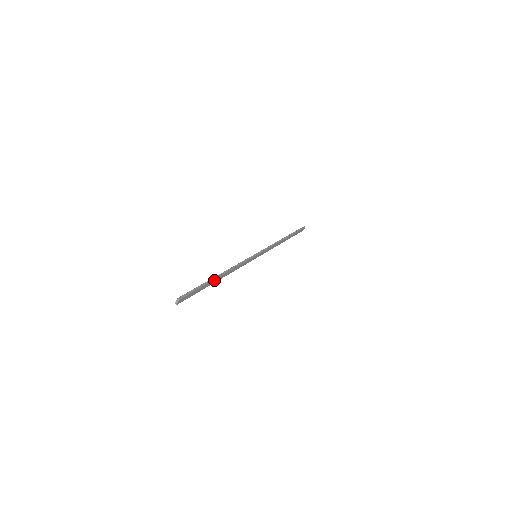
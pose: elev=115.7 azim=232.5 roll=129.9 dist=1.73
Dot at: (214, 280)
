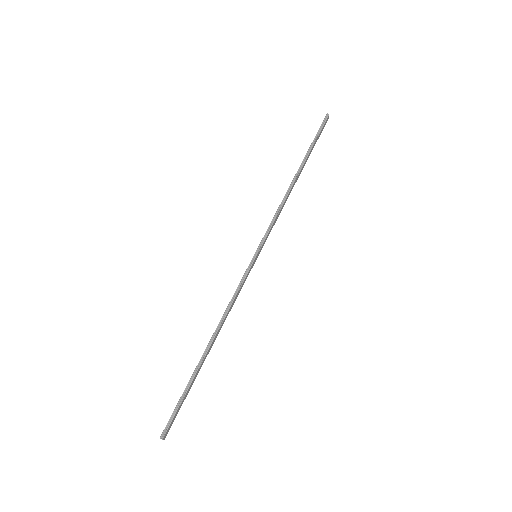
Dot at: (202, 361)
